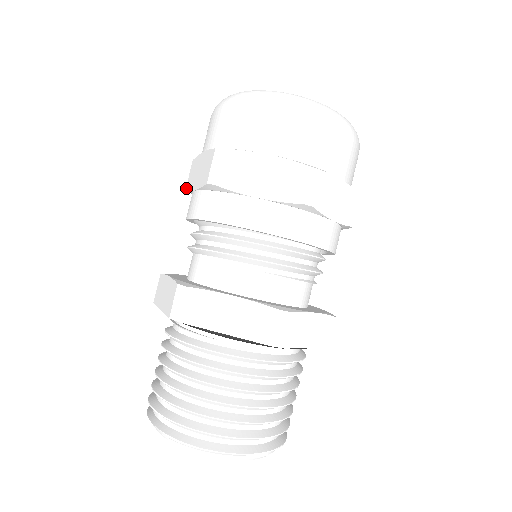
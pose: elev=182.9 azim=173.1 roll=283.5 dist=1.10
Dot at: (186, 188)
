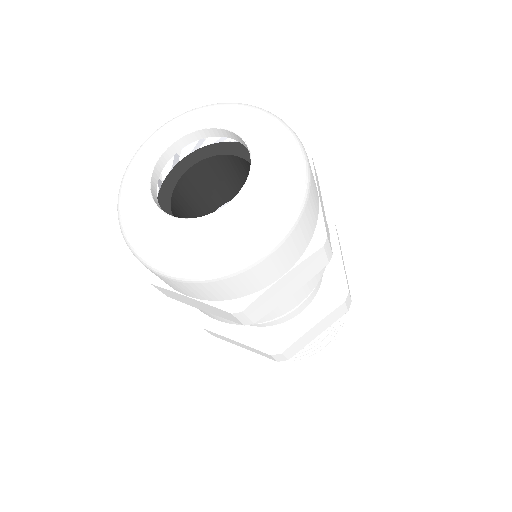
Dot at: occluded
